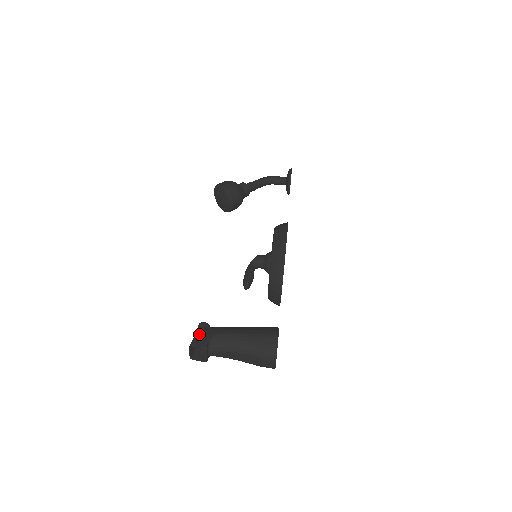
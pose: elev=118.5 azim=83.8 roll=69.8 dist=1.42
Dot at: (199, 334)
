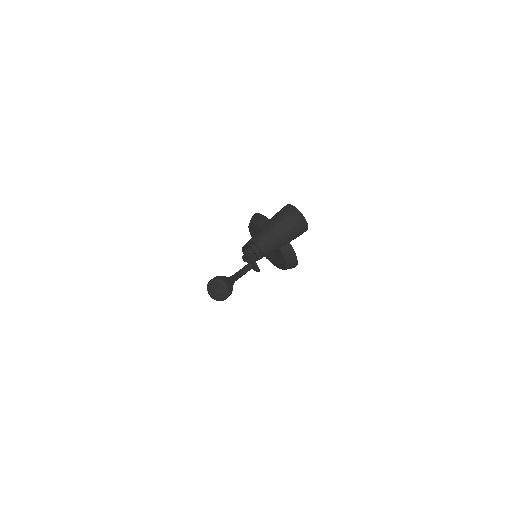
Dot at: occluded
